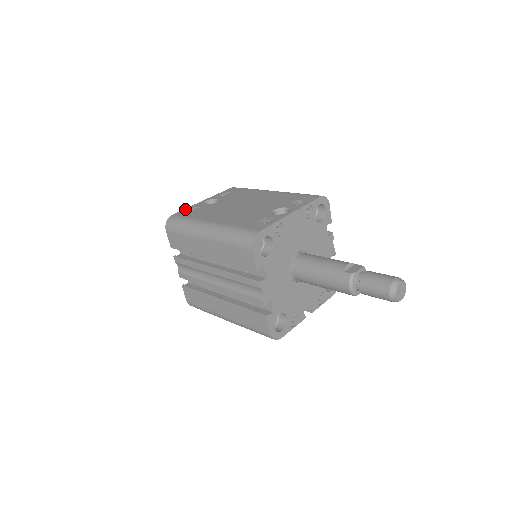
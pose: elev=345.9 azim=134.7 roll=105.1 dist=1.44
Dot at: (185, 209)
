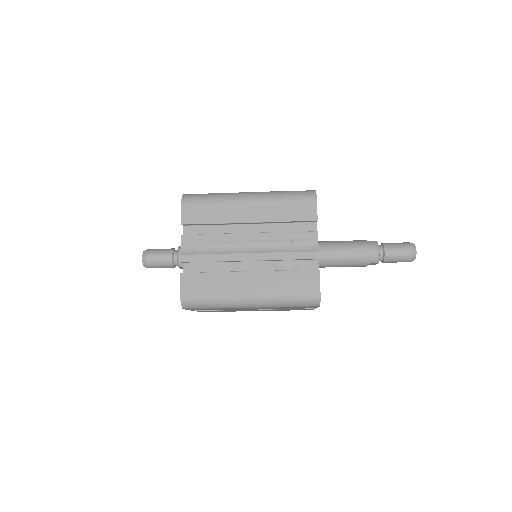
Dot at: occluded
